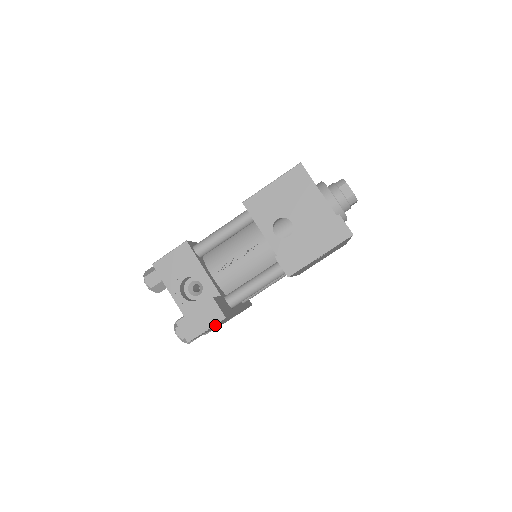
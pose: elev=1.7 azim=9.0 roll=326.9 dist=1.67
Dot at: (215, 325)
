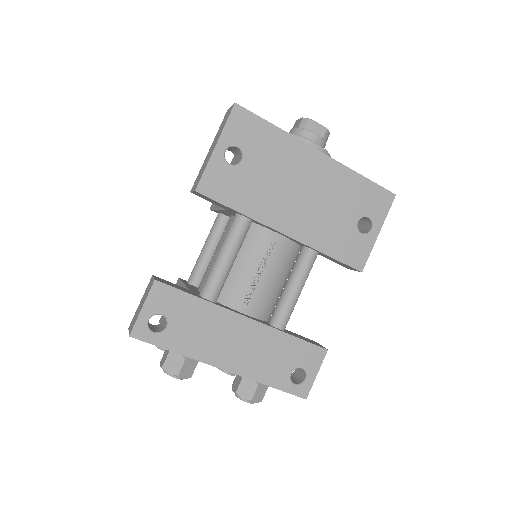
Dot at: (169, 312)
